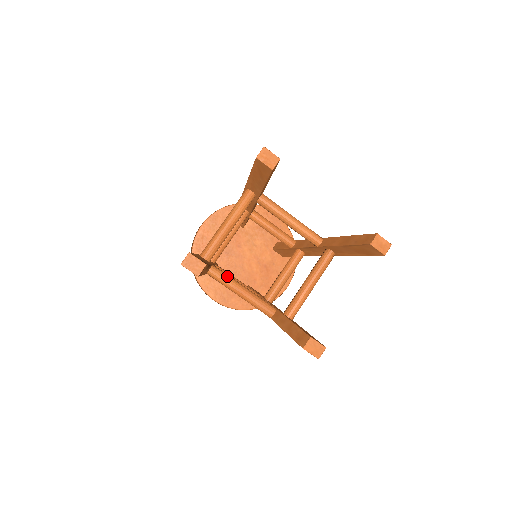
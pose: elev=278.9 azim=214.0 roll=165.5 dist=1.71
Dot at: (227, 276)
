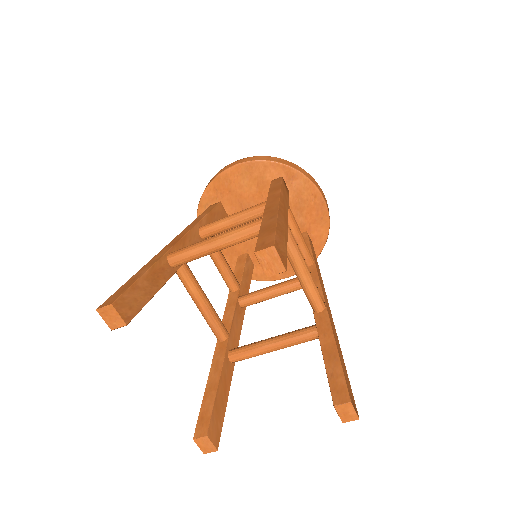
Dot at: (193, 283)
